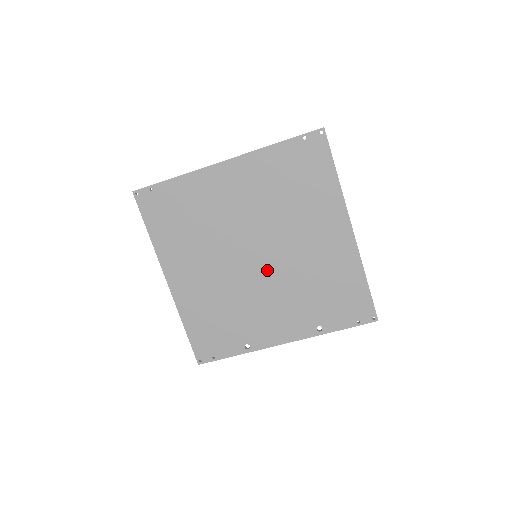
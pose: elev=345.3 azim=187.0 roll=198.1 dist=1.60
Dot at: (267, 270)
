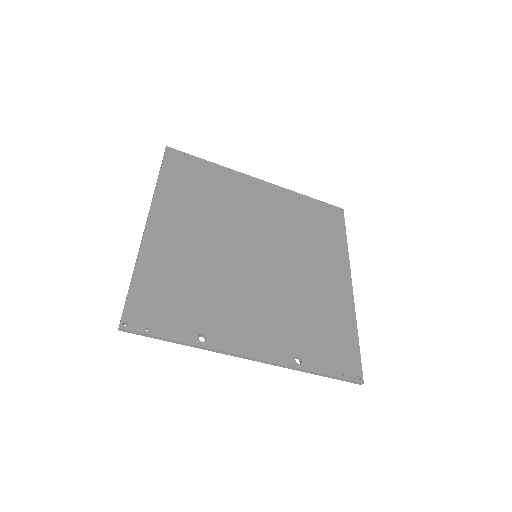
Dot at: (263, 272)
